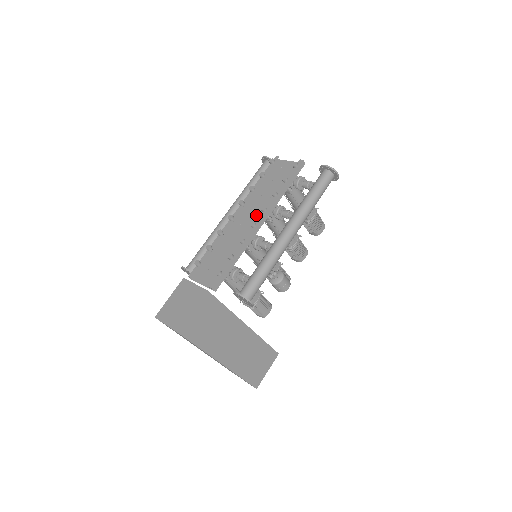
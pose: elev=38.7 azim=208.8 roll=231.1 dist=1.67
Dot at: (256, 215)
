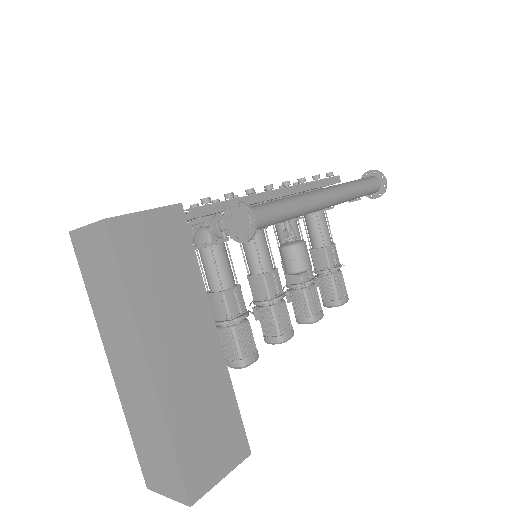
Dot at: occluded
